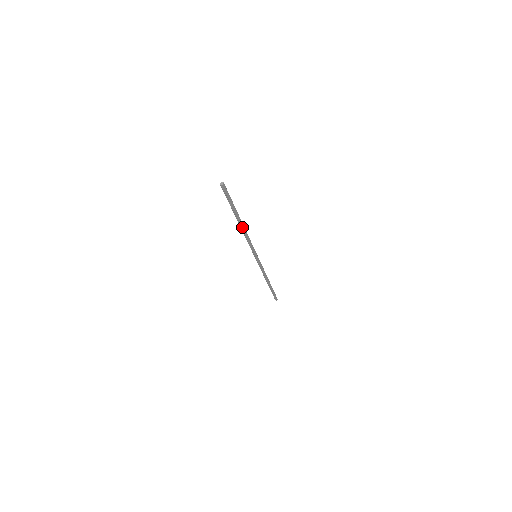
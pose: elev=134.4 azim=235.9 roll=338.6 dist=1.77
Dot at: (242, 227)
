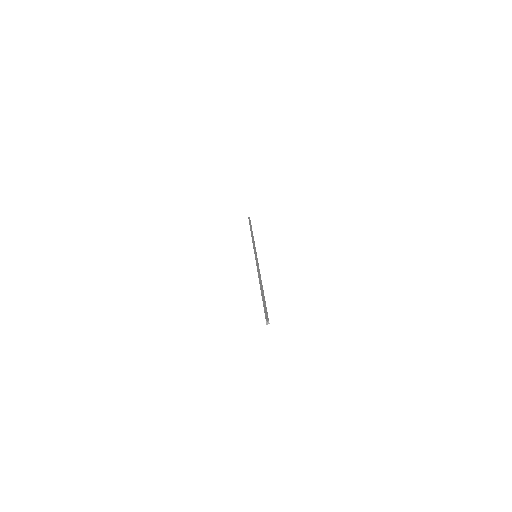
Dot at: occluded
